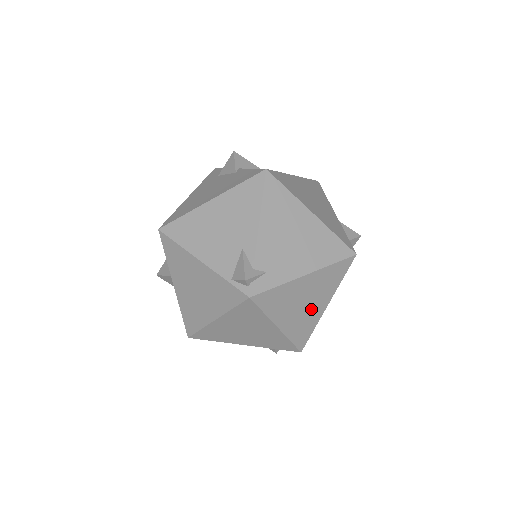
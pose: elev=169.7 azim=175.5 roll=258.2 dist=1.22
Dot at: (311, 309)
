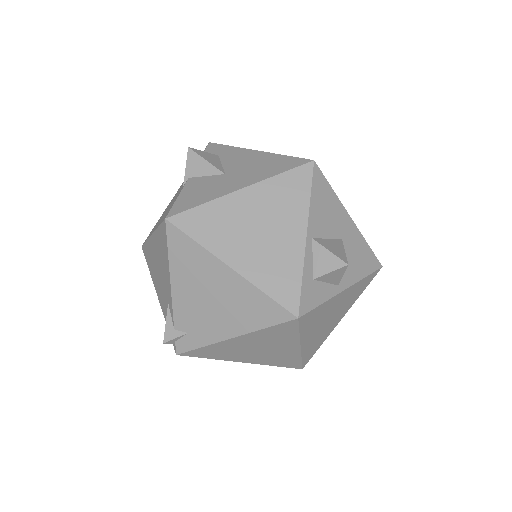
Dot at: (276, 351)
